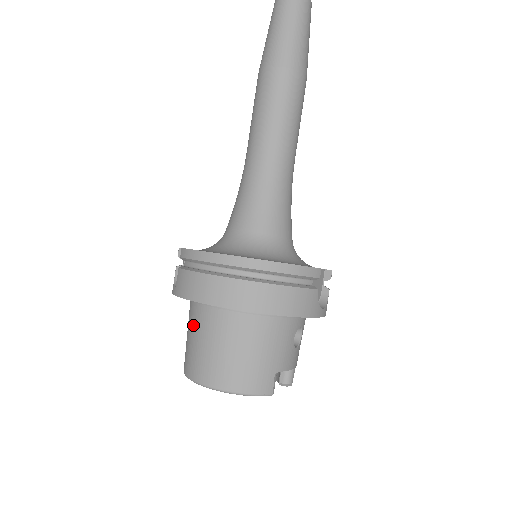
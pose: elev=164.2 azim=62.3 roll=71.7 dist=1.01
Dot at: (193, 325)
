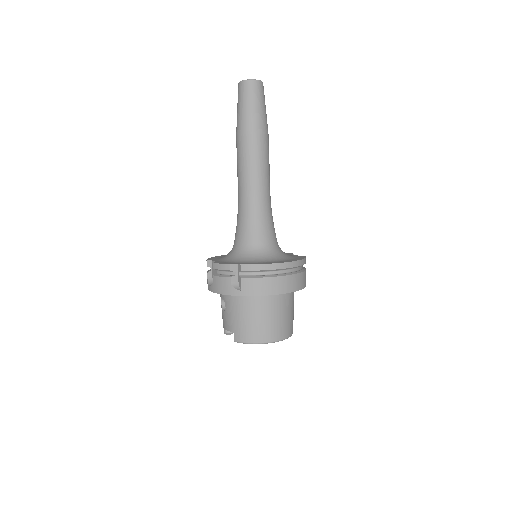
Dot at: (251, 311)
